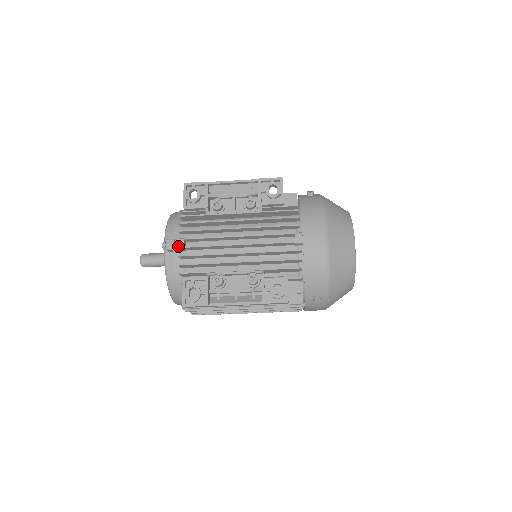
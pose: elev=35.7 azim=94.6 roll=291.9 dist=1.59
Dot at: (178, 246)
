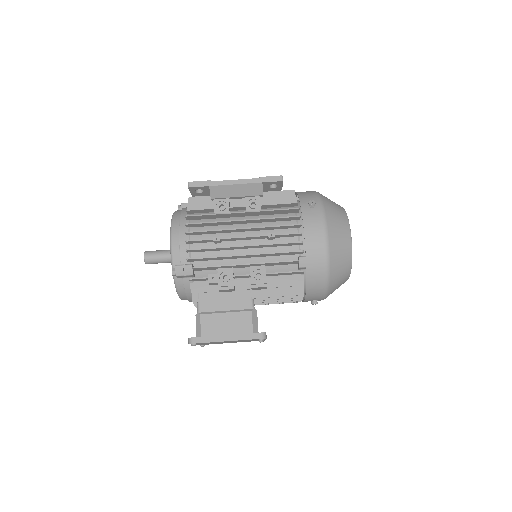
Dot at: occluded
